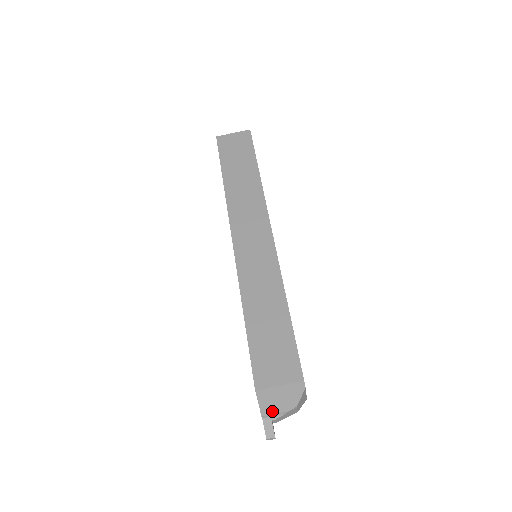
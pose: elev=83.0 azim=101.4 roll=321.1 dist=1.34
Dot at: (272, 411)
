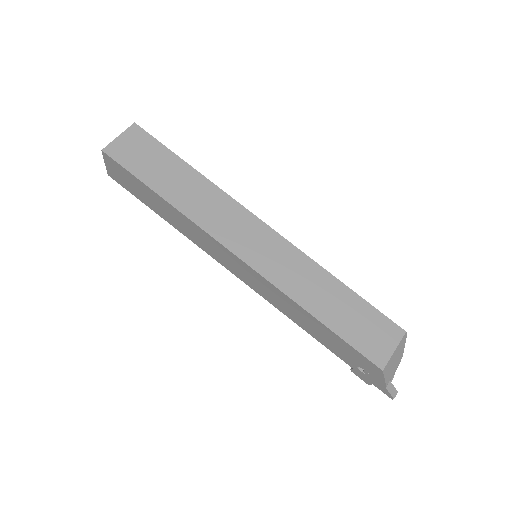
Dot at: (391, 375)
